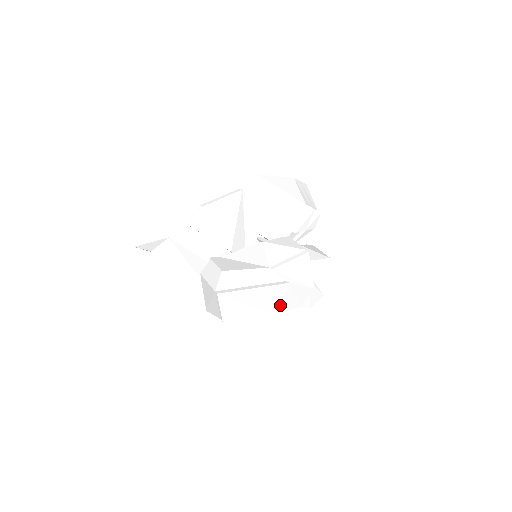
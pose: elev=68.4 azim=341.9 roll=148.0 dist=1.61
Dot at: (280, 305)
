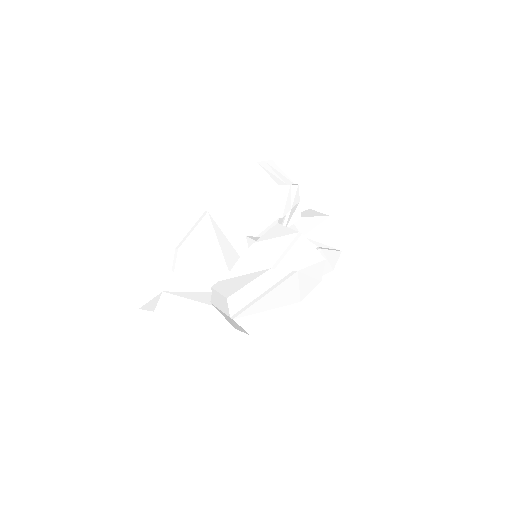
Dot at: (300, 293)
